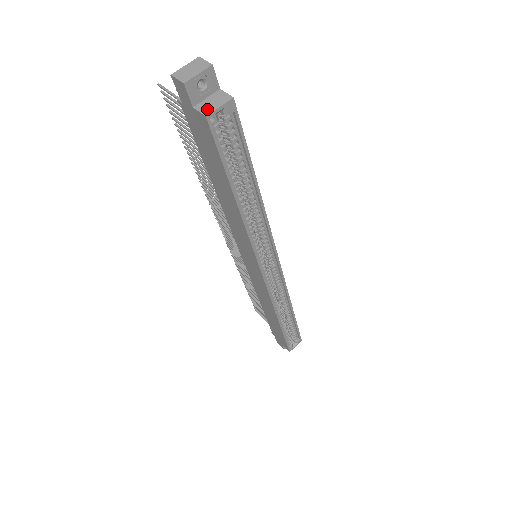
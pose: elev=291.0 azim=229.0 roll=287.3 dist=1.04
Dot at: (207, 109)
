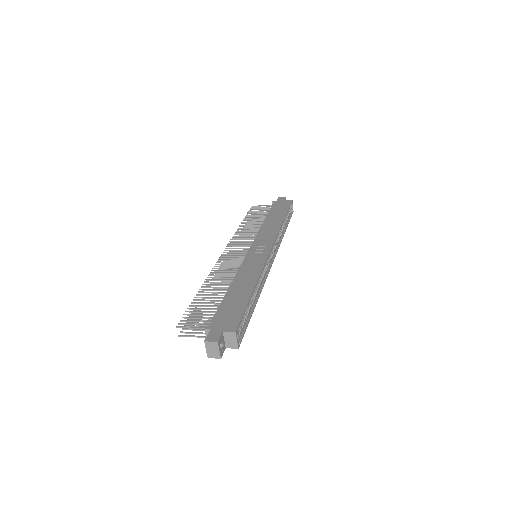
Dot at: (233, 345)
